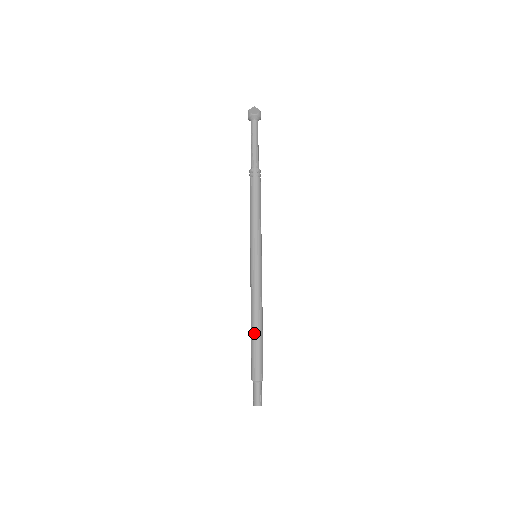
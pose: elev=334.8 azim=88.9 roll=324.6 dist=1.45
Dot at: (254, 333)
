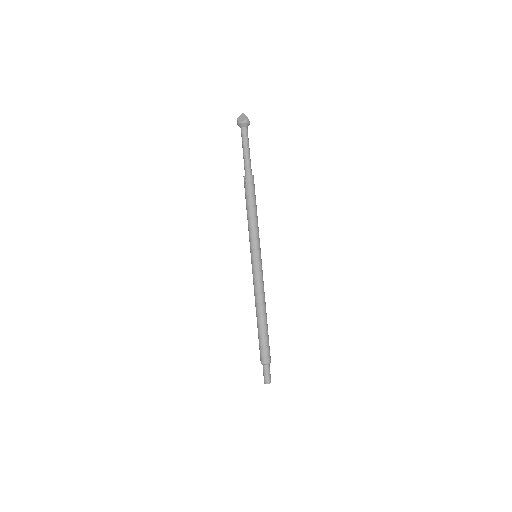
Dot at: (258, 324)
